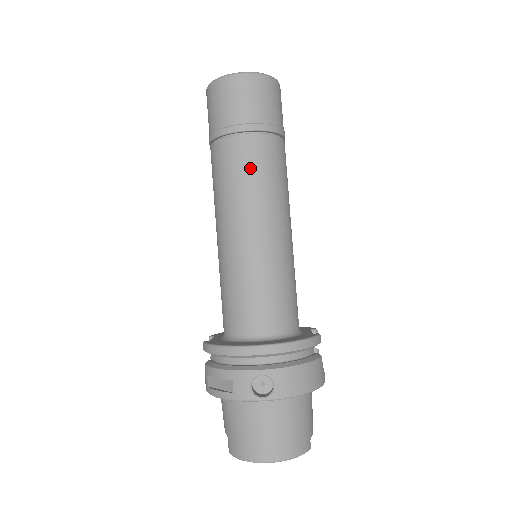
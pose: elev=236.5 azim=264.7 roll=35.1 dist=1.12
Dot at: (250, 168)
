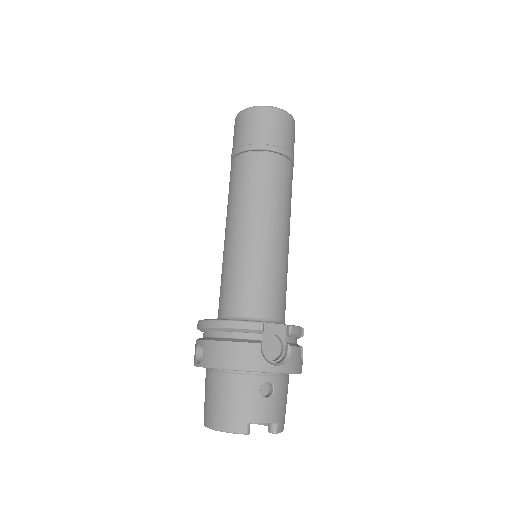
Dot at: (233, 182)
